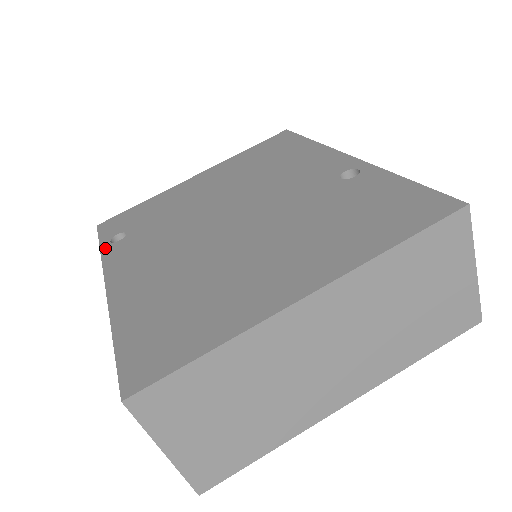
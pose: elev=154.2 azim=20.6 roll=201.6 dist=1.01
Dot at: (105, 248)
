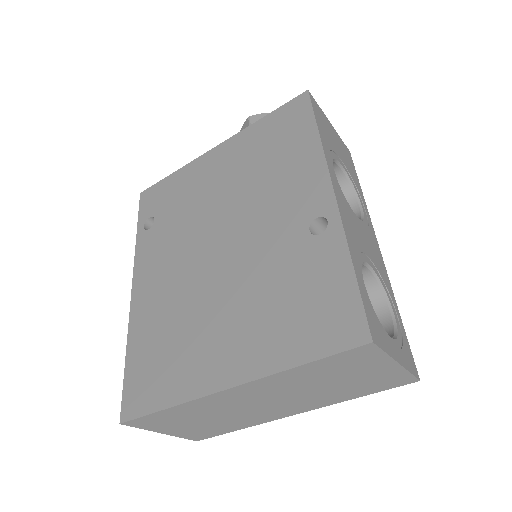
Dot at: (139, 235)
